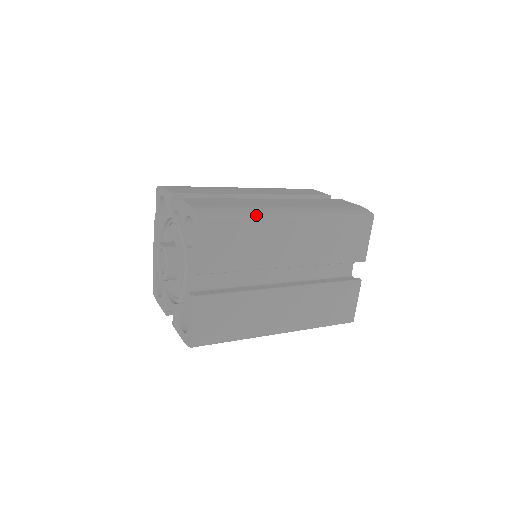
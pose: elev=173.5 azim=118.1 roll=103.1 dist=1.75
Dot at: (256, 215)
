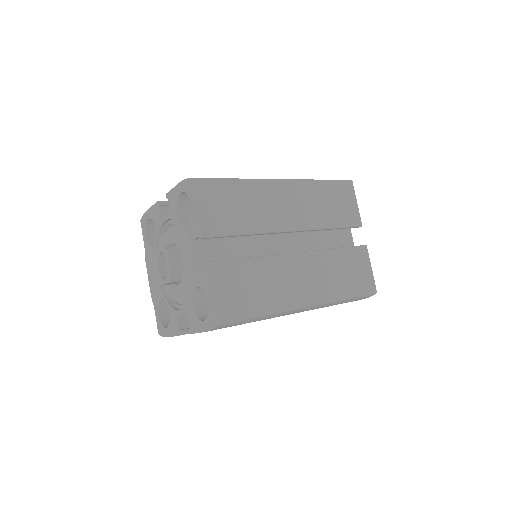
Dot at: occluded
